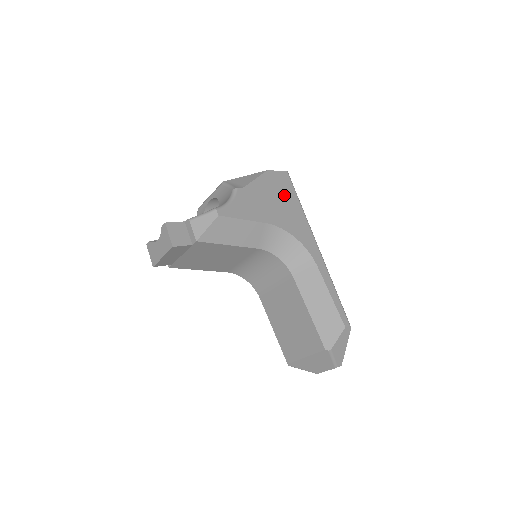
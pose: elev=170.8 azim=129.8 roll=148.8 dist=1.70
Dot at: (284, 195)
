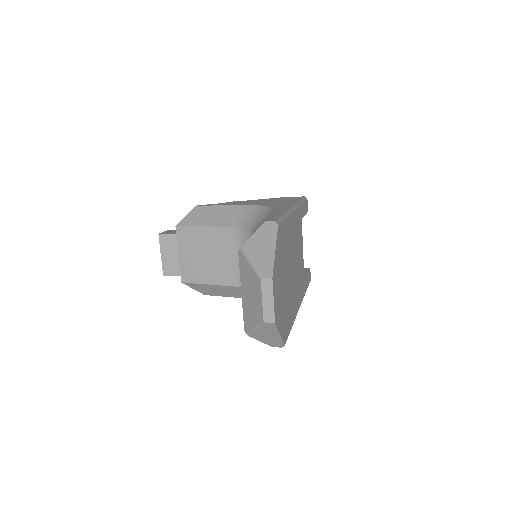
Dot at: (283, 200)
